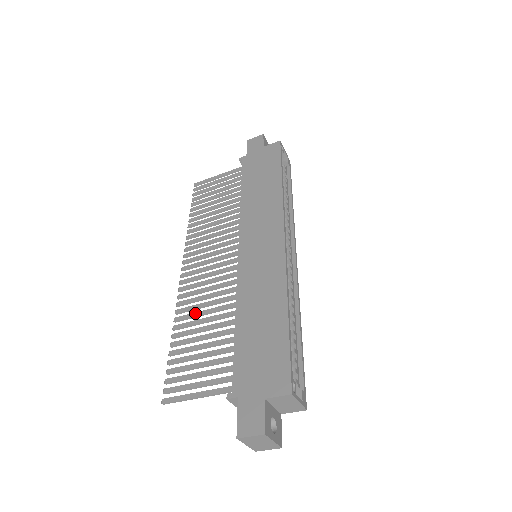
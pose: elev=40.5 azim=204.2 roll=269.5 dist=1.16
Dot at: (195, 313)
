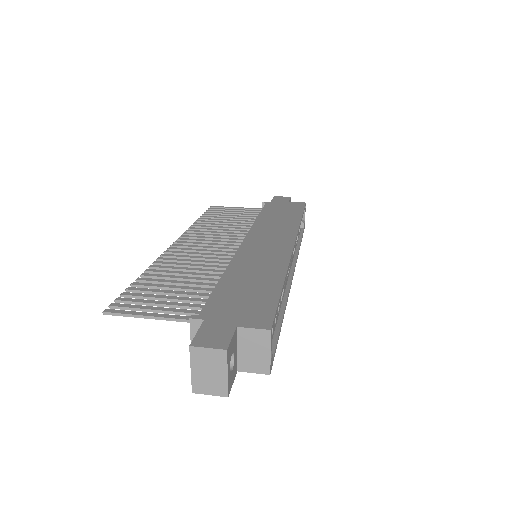
Dot at: (176, 267)
